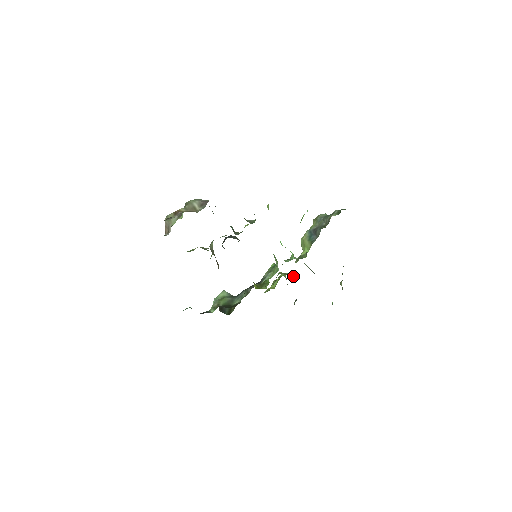
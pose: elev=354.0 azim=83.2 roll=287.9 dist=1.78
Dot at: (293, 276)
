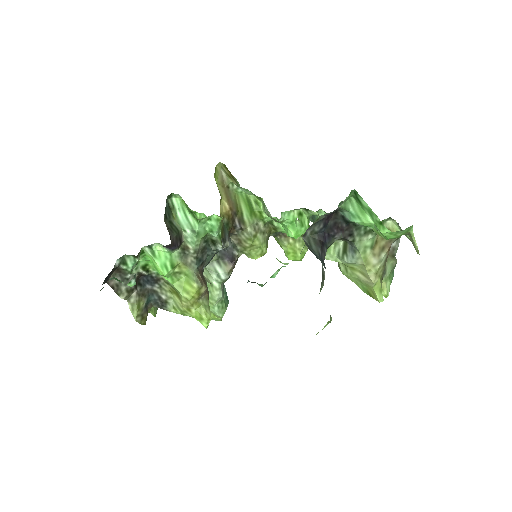
Dot at: (323, 273)
